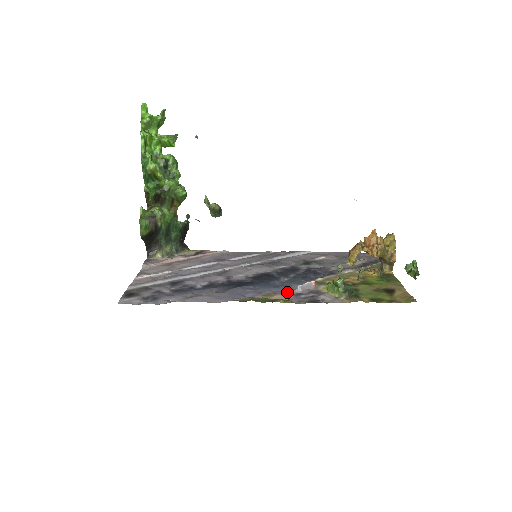
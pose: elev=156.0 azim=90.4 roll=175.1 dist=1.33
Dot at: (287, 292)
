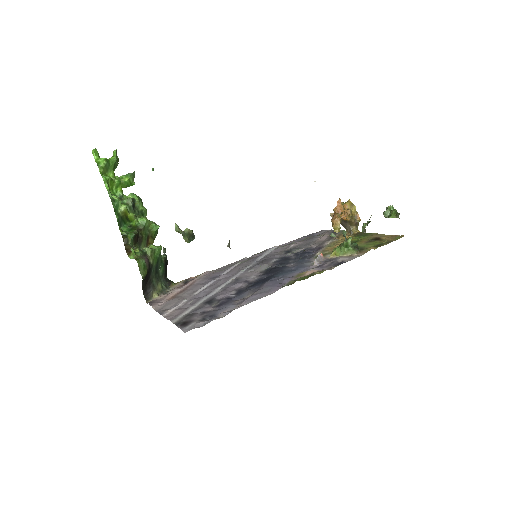
Dot at: (309, 268)
